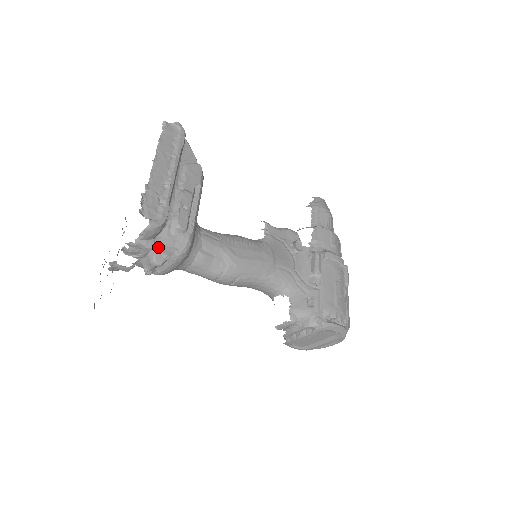
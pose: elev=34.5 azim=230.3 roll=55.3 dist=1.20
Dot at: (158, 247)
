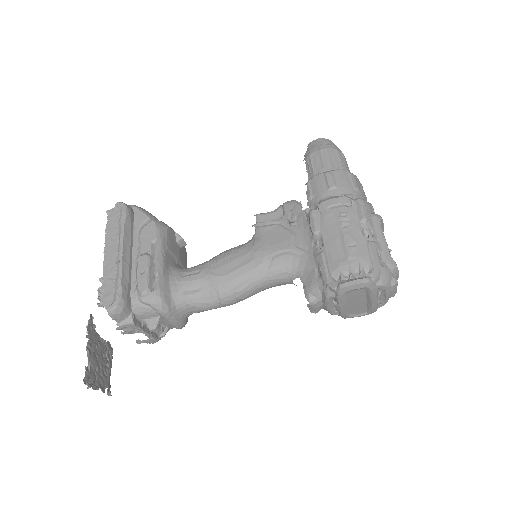
Dot at: (143, 316)
